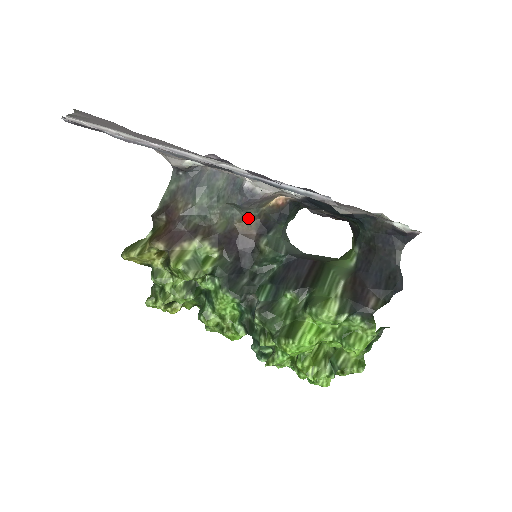
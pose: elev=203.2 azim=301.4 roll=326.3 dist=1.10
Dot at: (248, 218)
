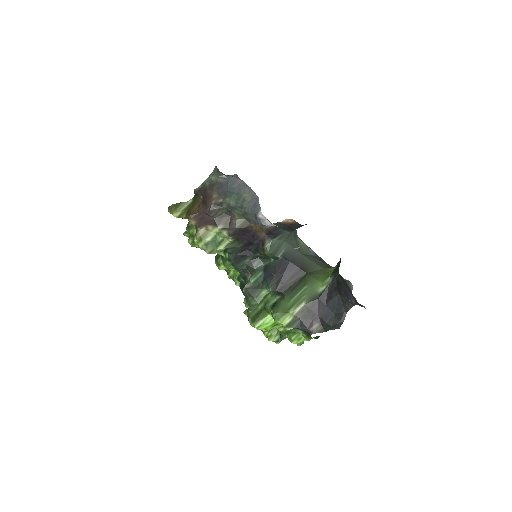
Dot at: occluded
